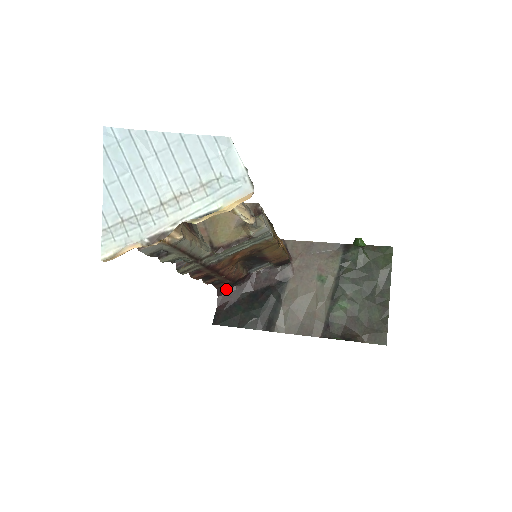
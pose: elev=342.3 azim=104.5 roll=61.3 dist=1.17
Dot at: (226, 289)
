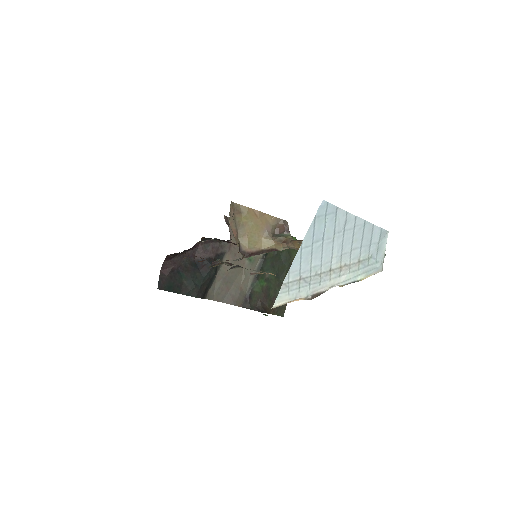
Dot at: (173, 256)
